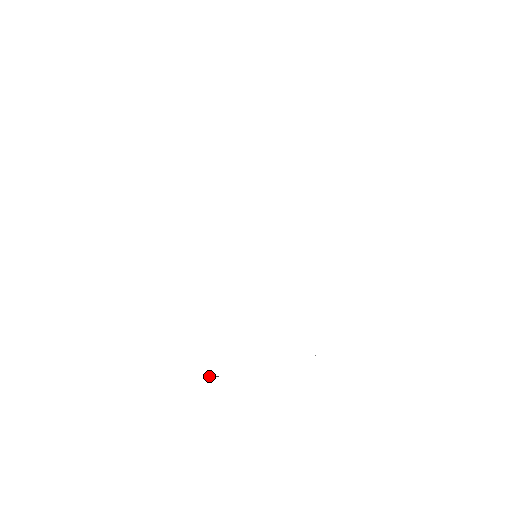
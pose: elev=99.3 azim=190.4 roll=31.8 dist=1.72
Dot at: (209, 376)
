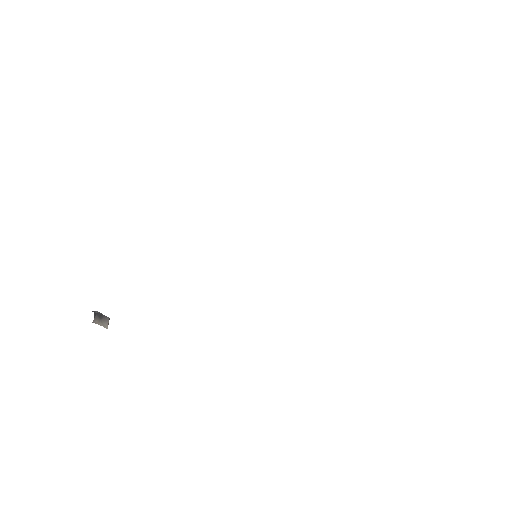
Dot at: occluded
